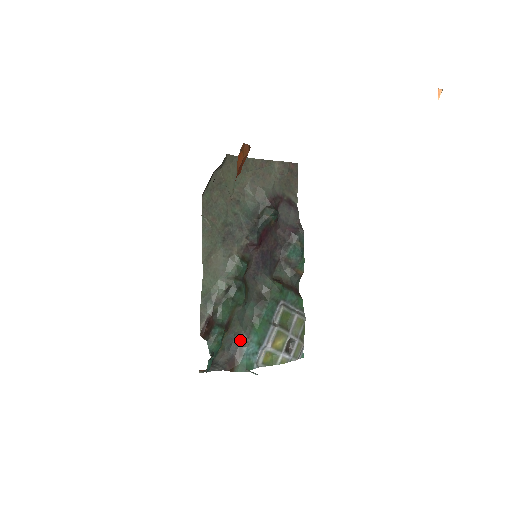
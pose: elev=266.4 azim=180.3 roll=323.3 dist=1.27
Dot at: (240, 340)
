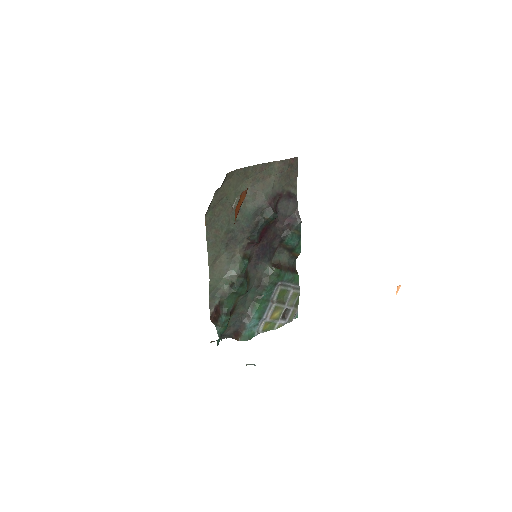
Dot at: (243, 317)
